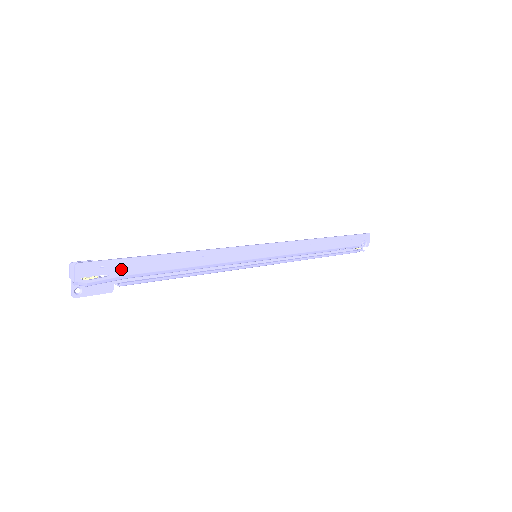
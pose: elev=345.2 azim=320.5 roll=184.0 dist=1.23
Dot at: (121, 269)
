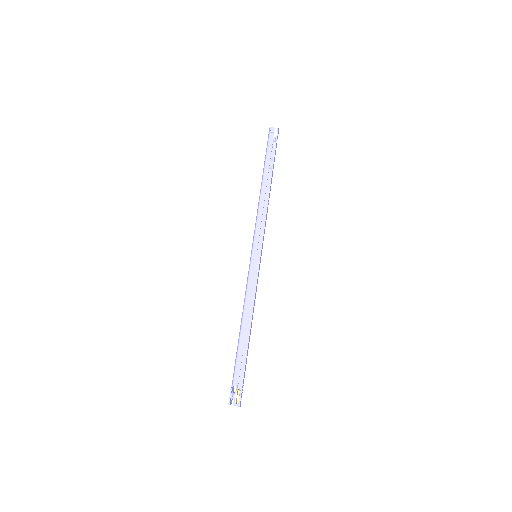
Dot at: (244, 374)
